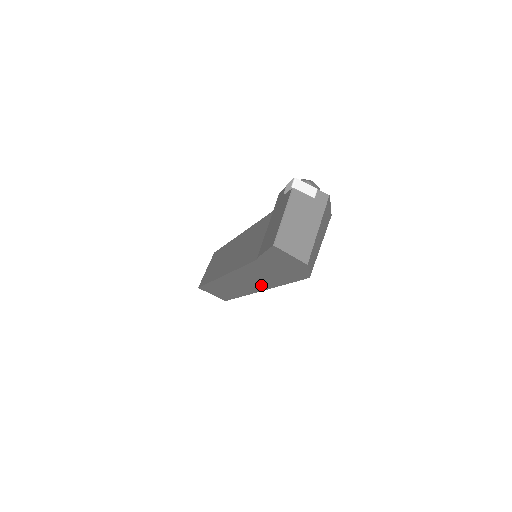
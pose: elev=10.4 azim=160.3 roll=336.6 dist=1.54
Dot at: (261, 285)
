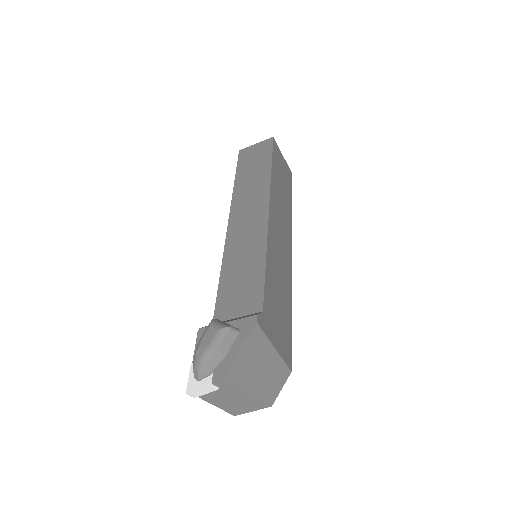
Dot at: occluded
